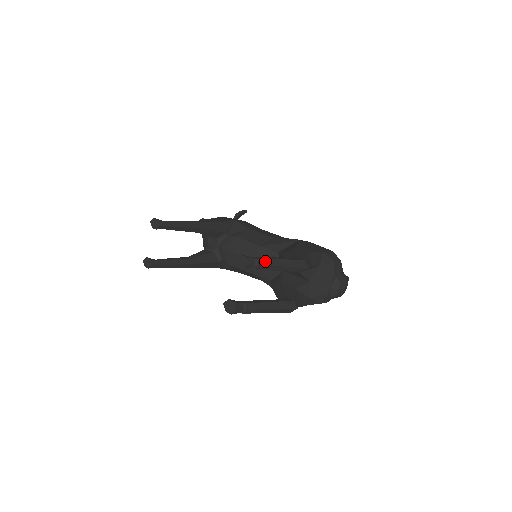
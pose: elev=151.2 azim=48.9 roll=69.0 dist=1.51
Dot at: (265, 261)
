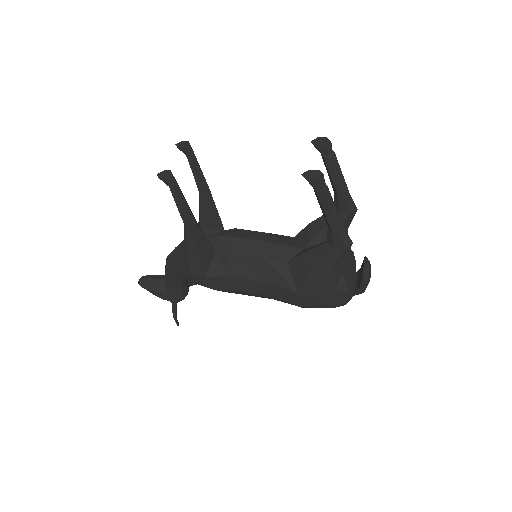
Dot at: (336, 160)
